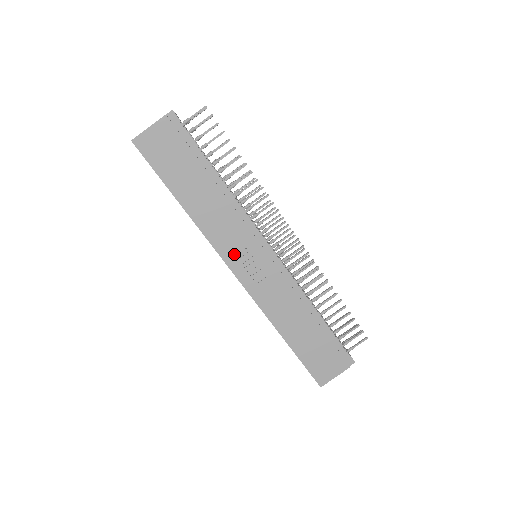
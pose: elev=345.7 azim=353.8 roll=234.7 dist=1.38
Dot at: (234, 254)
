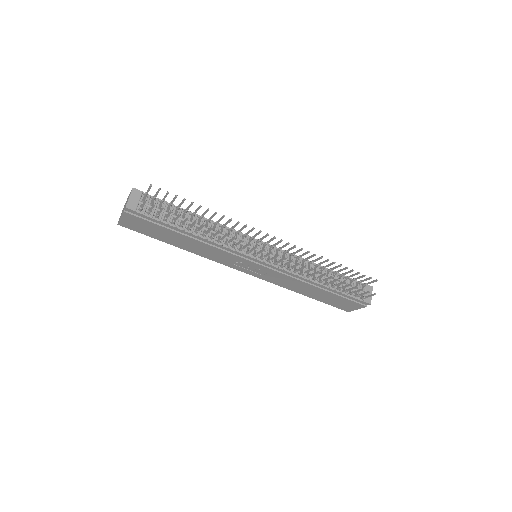
Dot at: (234, 265)
